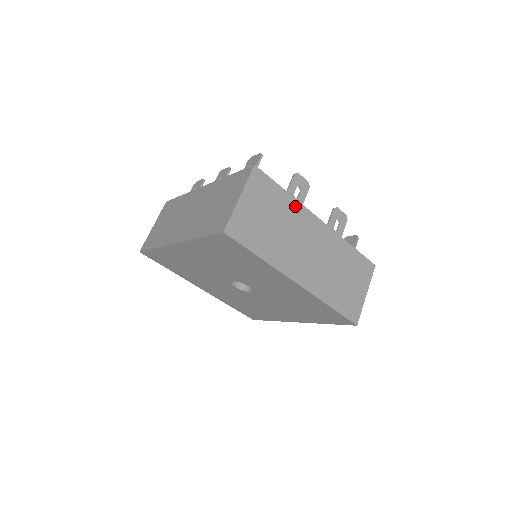
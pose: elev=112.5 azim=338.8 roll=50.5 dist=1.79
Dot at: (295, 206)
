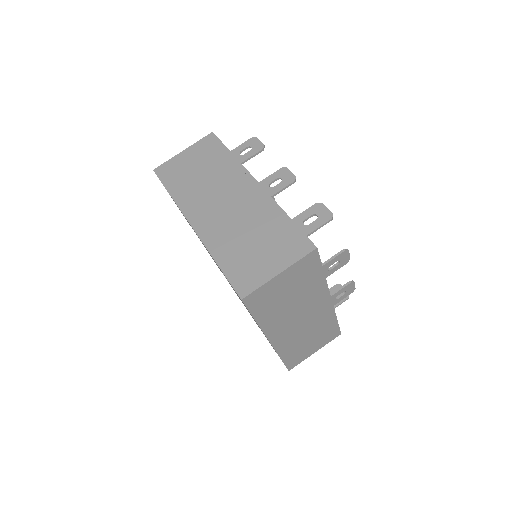
Dot at: (321, 285)
